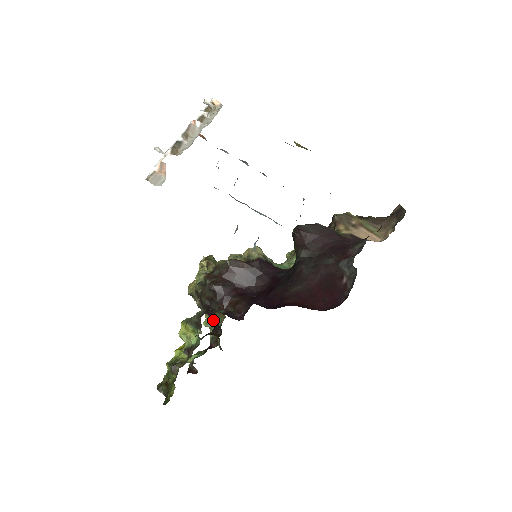
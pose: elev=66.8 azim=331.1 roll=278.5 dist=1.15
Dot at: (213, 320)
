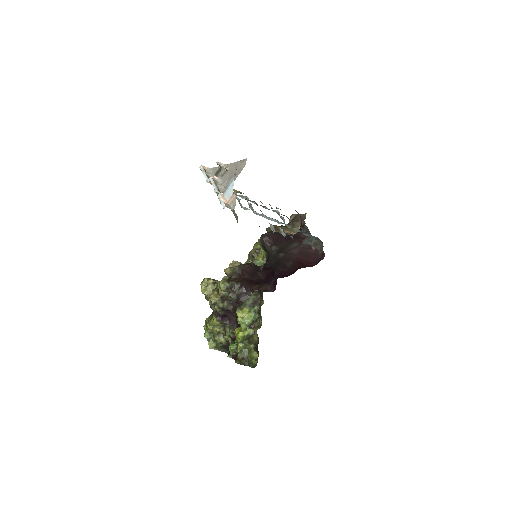
Dot at: (223, 323)
